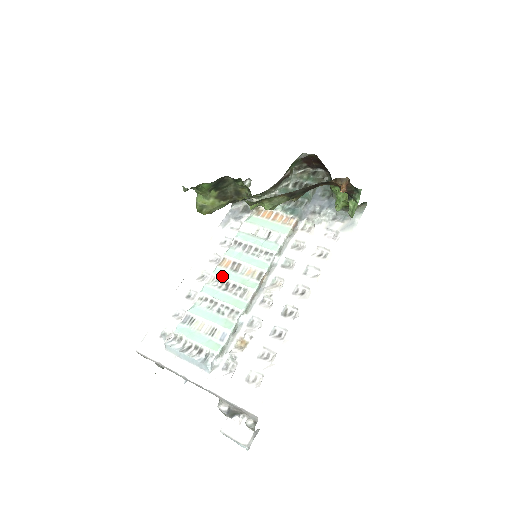
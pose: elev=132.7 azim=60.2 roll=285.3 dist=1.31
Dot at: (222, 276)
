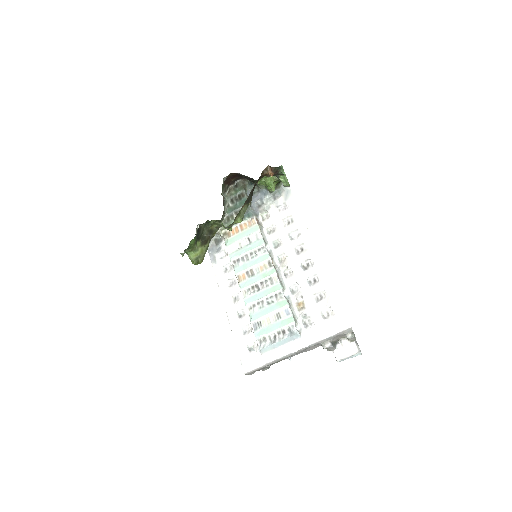
Dot at: (248, 285)
